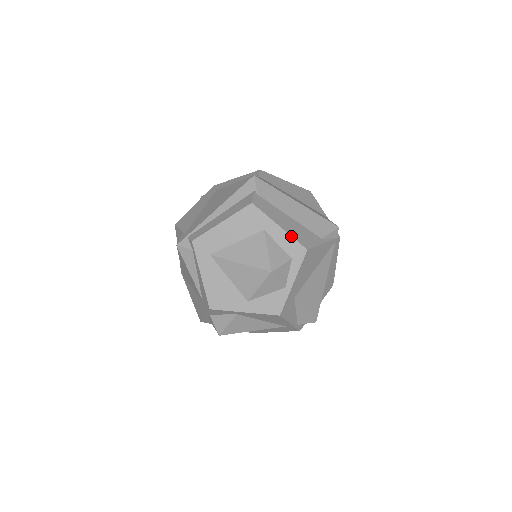
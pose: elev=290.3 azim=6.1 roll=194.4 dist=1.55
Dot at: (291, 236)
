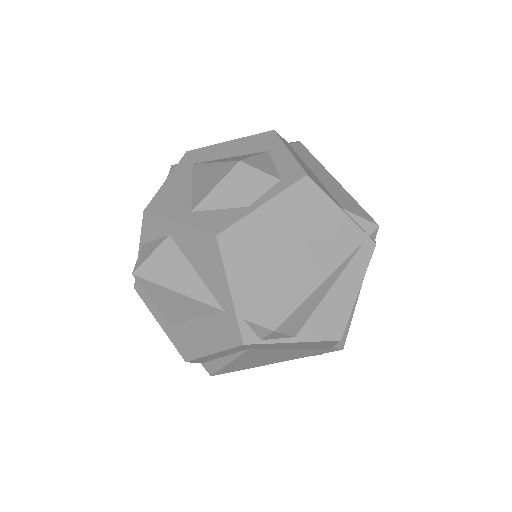
Dot at: (296, 160)
